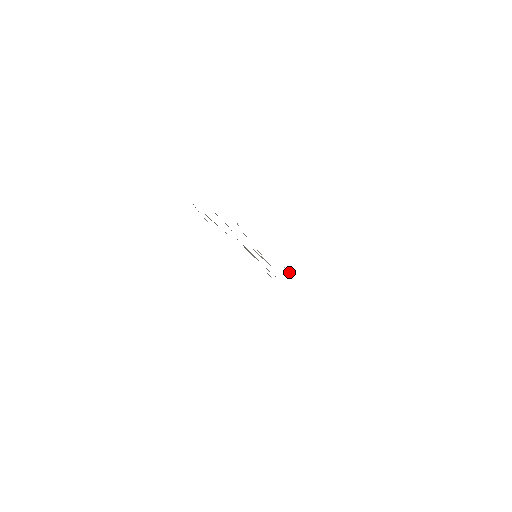
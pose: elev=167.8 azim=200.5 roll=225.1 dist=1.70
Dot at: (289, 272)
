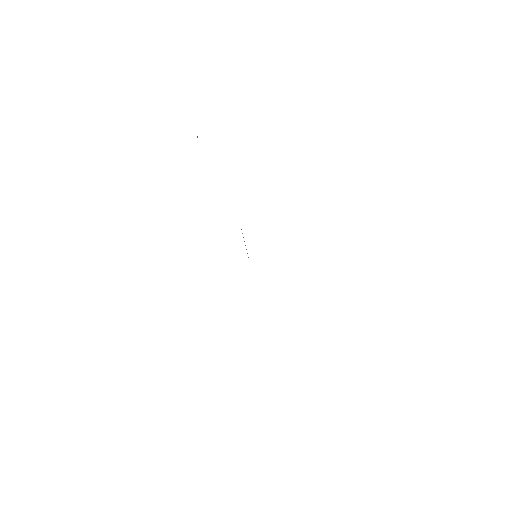
Dot at: occluded
